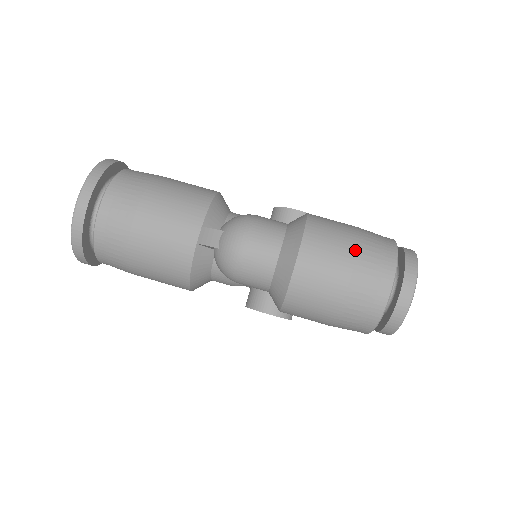
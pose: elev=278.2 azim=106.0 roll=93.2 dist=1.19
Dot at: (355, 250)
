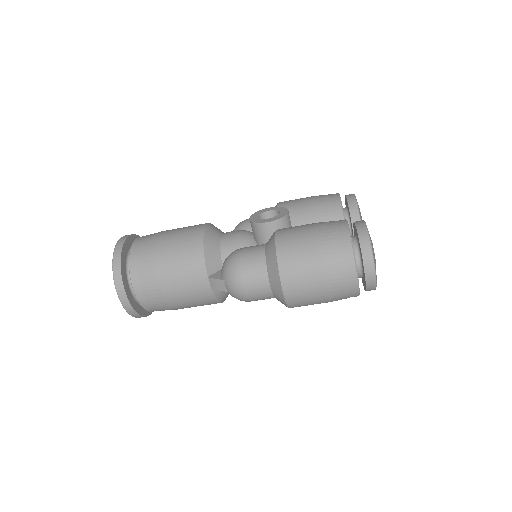
Dot at: (320, 265)
